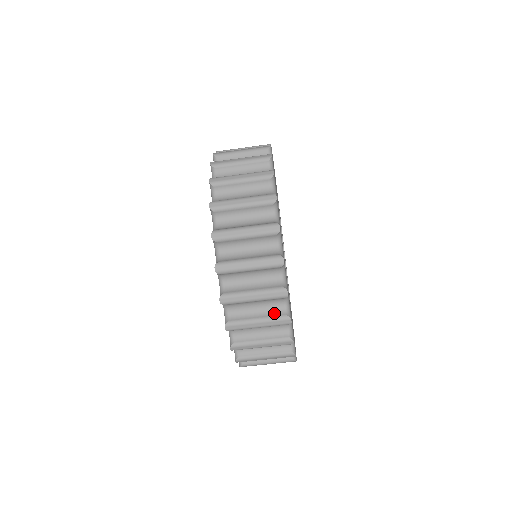
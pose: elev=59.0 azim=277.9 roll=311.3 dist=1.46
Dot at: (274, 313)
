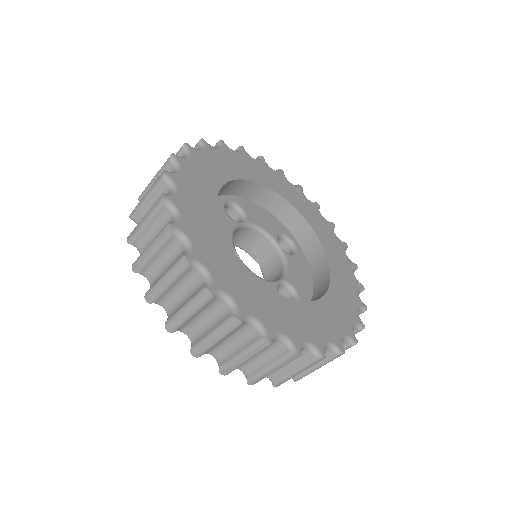
Dot at: (250, 340)
